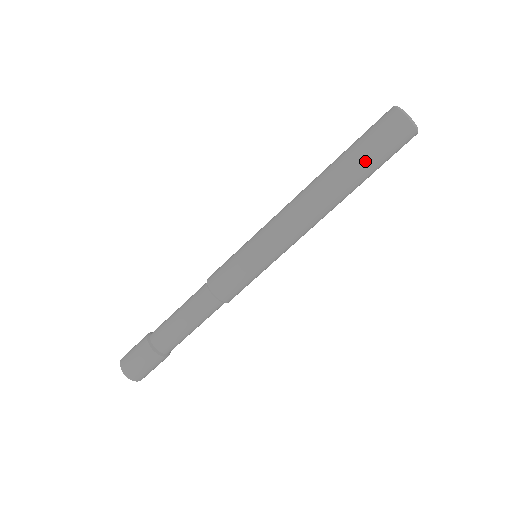
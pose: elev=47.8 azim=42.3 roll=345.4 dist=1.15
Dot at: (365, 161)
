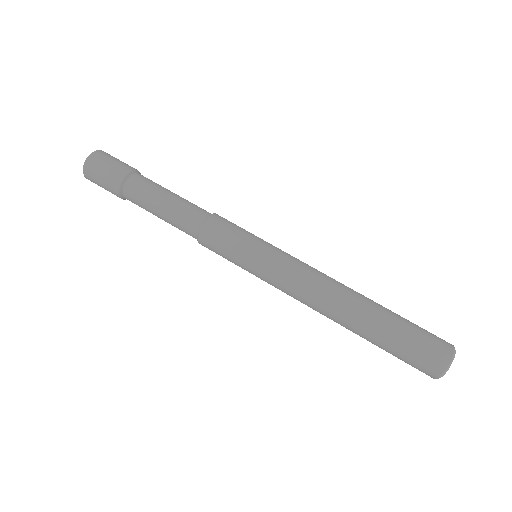
Dot at: (388, 340)
